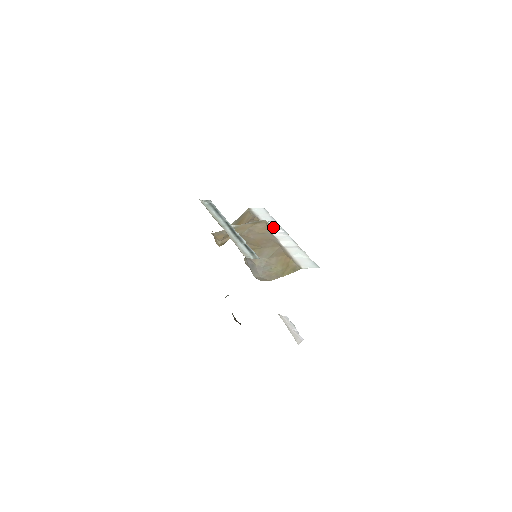
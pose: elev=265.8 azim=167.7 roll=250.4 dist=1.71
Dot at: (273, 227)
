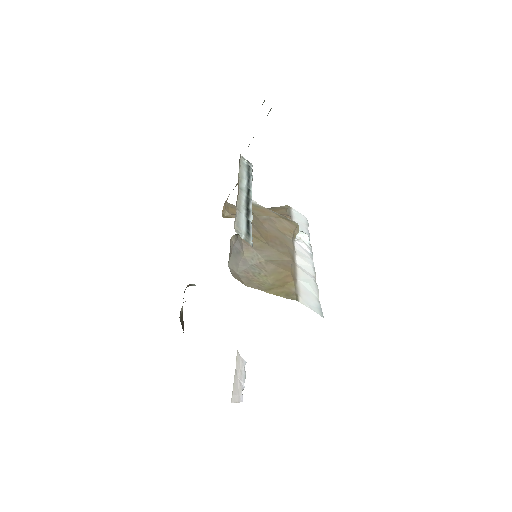
Dot at: (301, 239)
